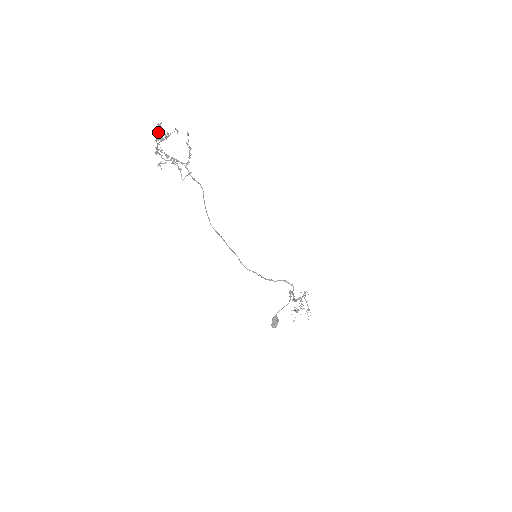
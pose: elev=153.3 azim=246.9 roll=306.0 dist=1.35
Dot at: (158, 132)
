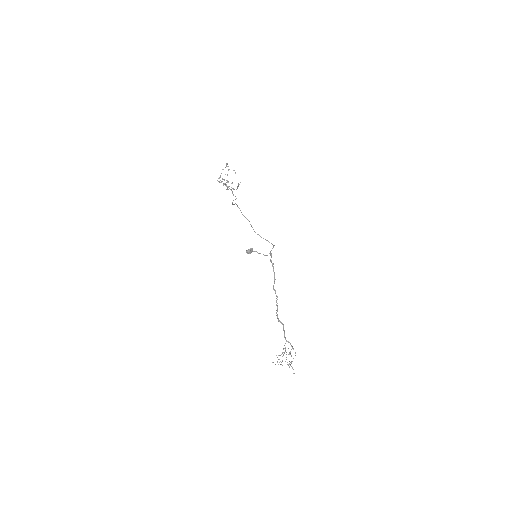
Dot at: occluded
